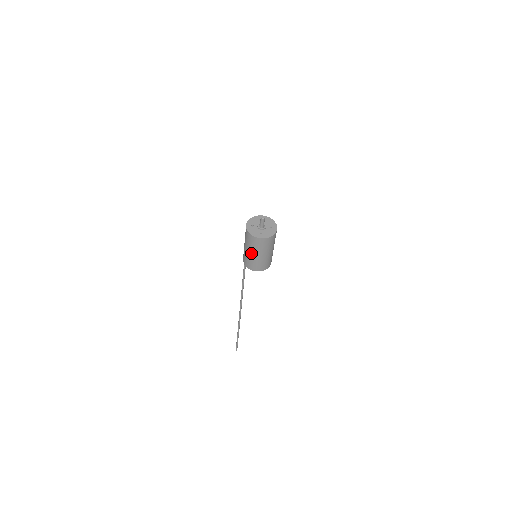
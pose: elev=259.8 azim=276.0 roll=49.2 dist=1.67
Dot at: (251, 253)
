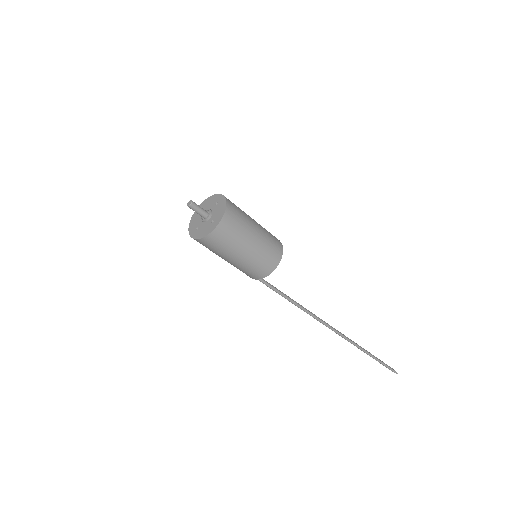
Dot at: (238, 257)
